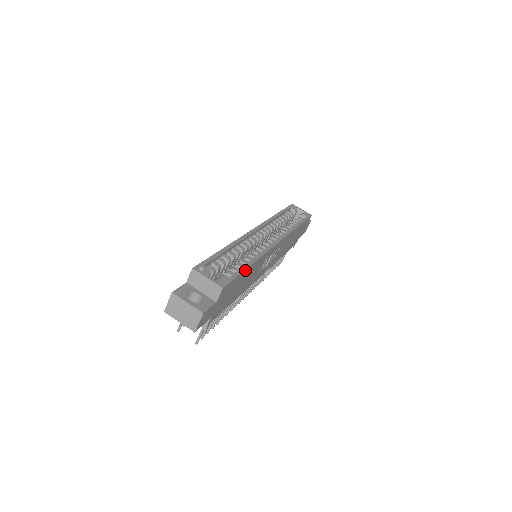
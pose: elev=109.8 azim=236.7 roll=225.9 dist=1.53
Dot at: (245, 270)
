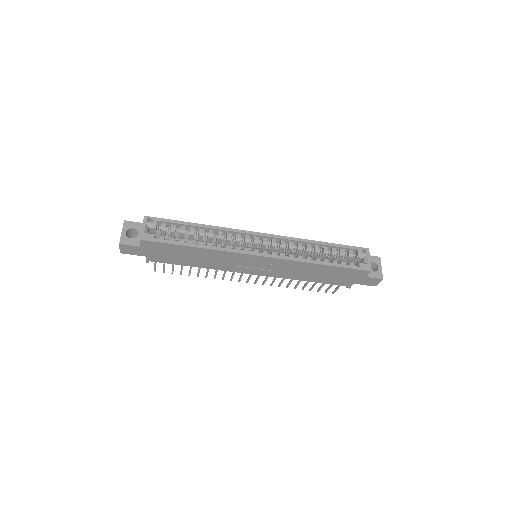
Dot at: (184, 246)
